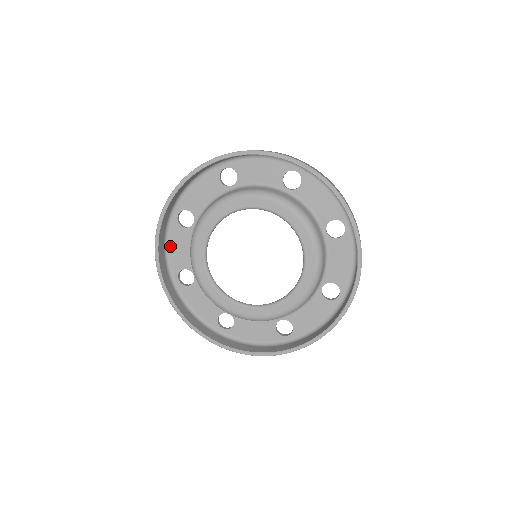
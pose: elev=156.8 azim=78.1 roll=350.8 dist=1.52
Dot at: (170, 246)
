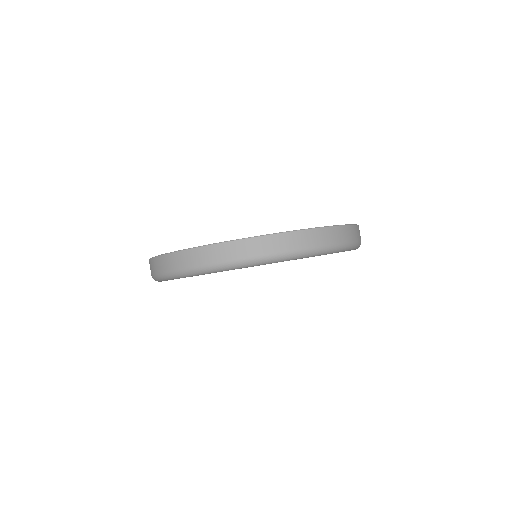
Dot at: occluded
